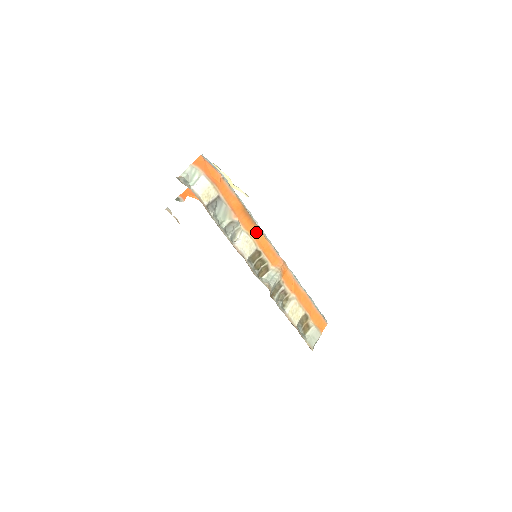
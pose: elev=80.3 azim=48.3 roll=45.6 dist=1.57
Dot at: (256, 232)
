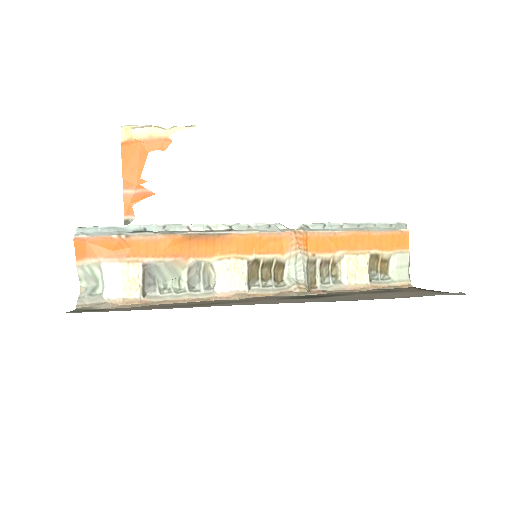
Dot at: (229, 243)
